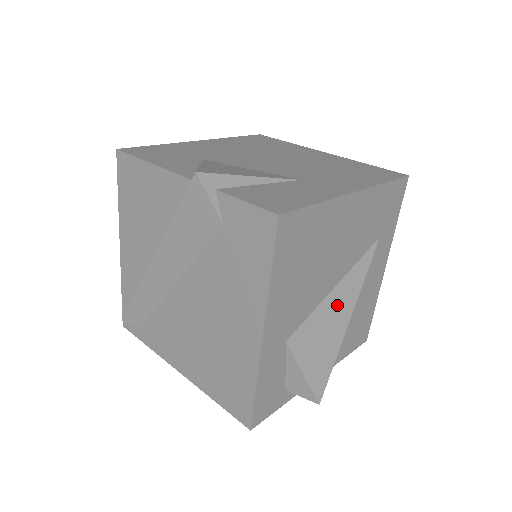
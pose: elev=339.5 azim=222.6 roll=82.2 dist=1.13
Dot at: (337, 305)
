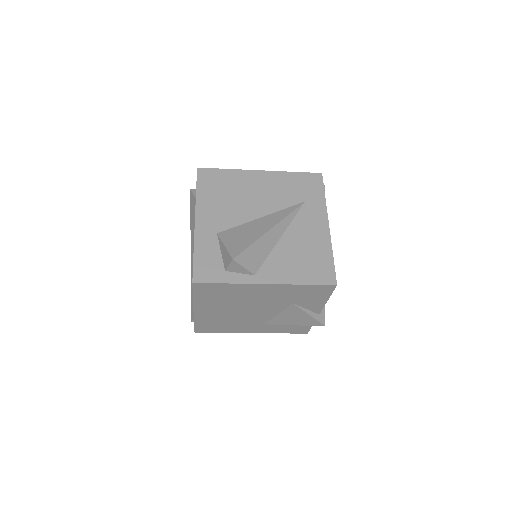
Dot at: (261, 224)
